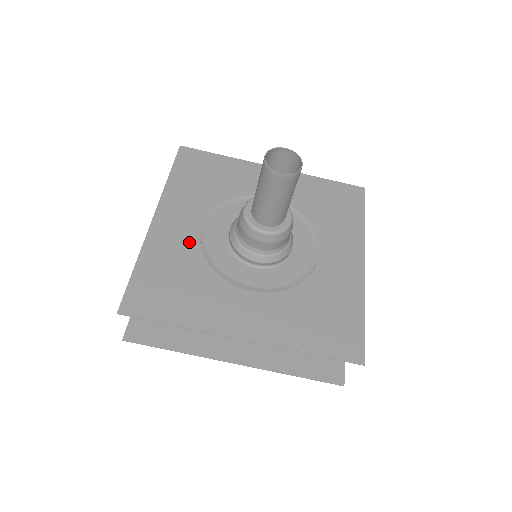
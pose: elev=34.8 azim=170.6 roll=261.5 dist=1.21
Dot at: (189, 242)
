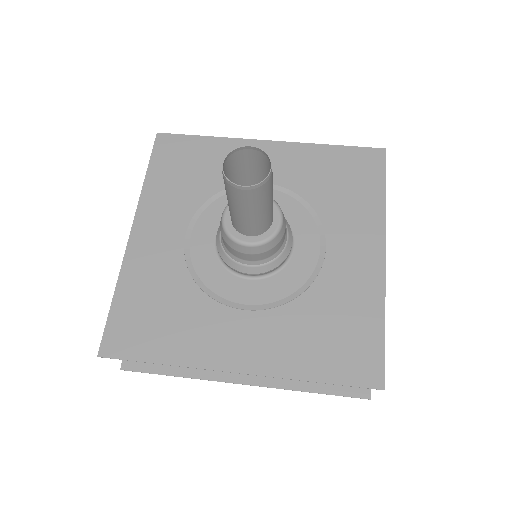
Dot at: (172, 257)
